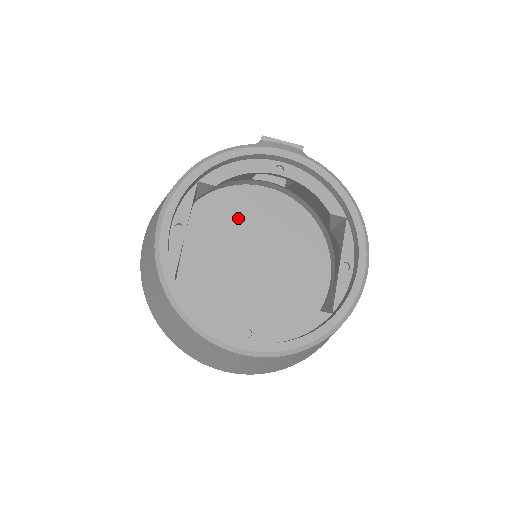
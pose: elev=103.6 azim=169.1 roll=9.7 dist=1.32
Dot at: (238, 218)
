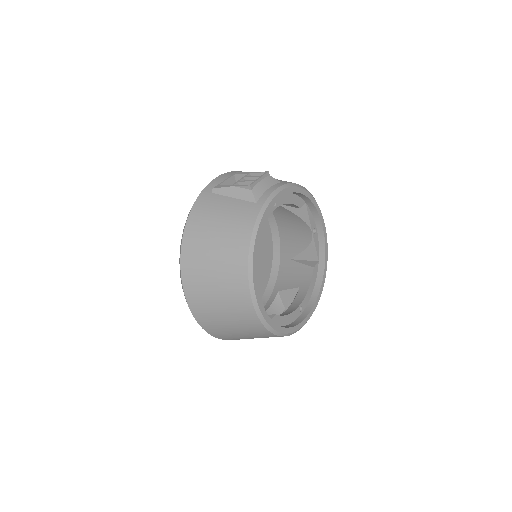
Dot at: occluded
